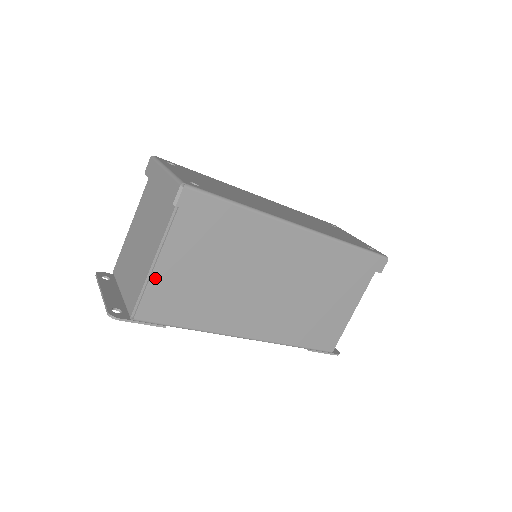
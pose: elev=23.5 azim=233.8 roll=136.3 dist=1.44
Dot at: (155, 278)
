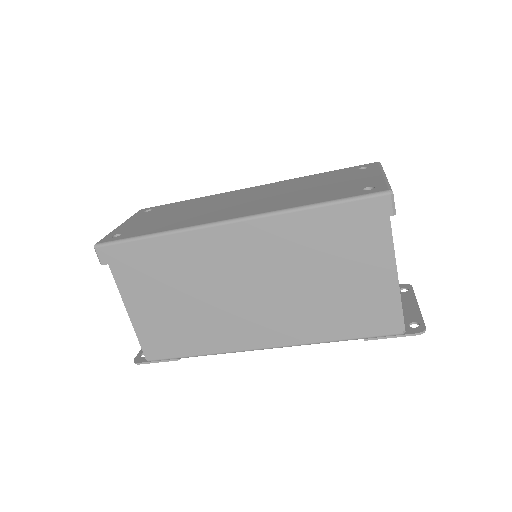
Dot at: (137, 324)
